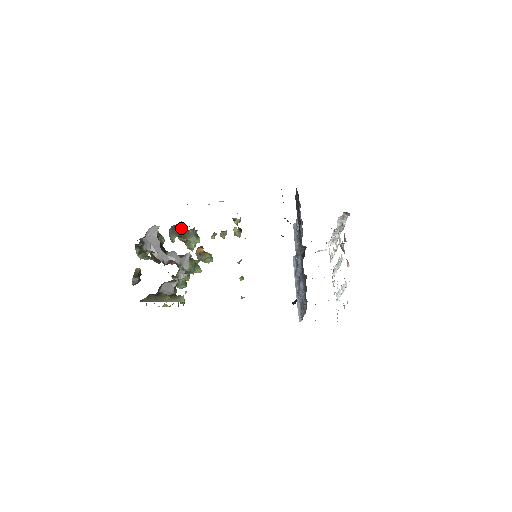
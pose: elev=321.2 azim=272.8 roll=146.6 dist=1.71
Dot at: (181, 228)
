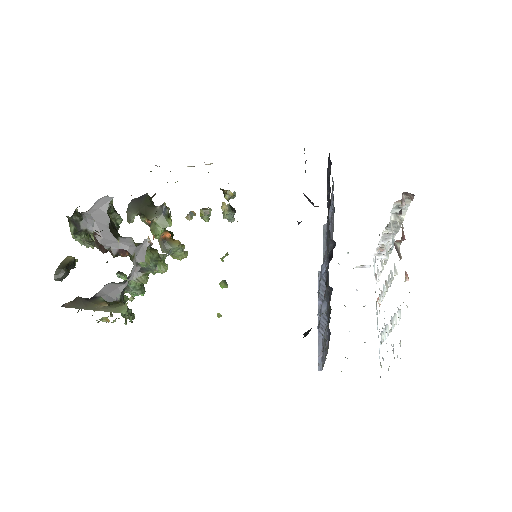
Dot at: (145, 202)
